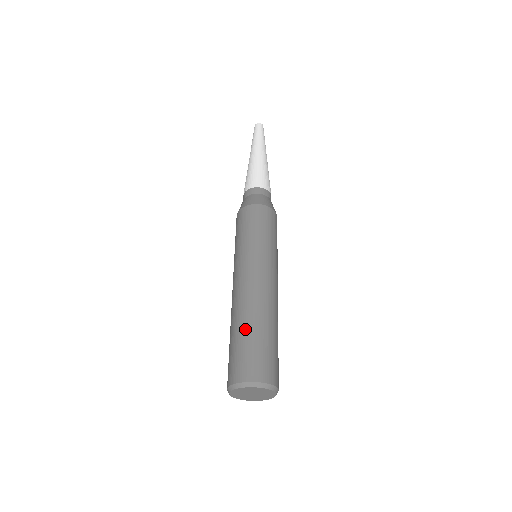
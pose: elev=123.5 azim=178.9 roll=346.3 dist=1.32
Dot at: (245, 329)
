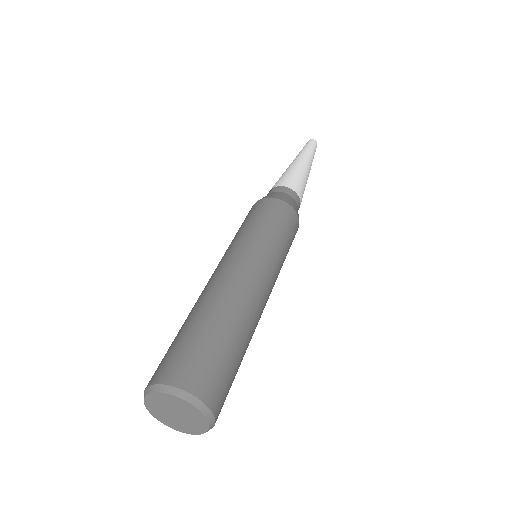
Dot at: (222, 327)
